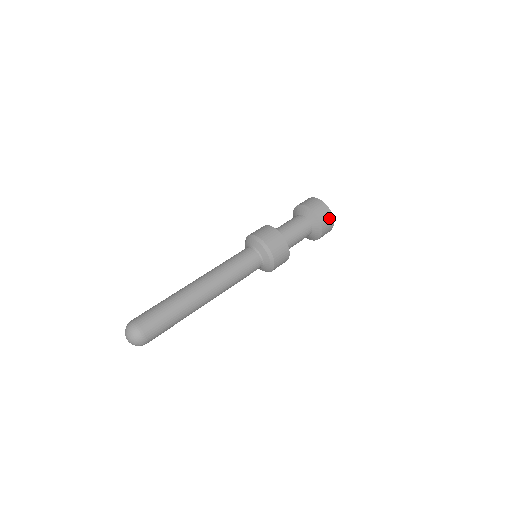
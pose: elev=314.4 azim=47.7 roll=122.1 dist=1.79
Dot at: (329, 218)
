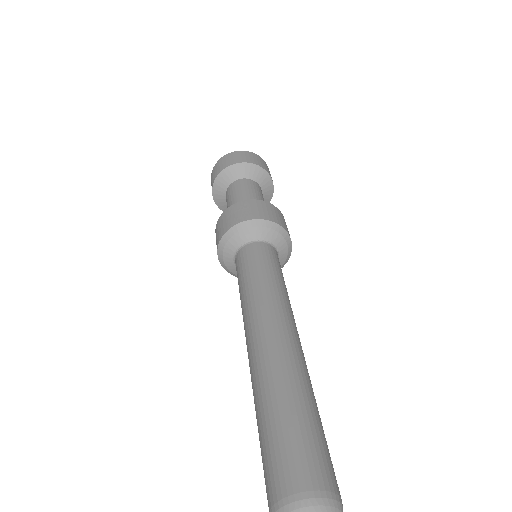
Dot at: occluded
